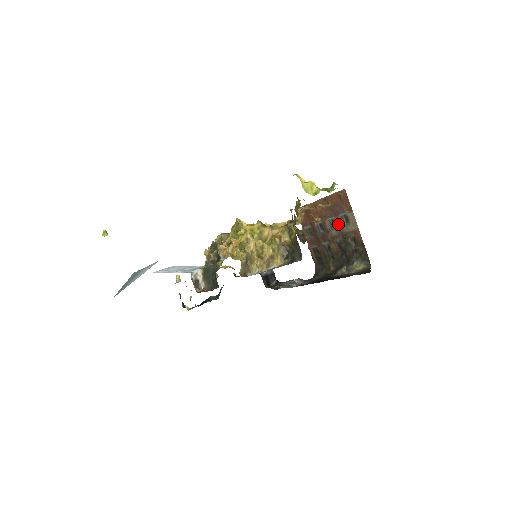
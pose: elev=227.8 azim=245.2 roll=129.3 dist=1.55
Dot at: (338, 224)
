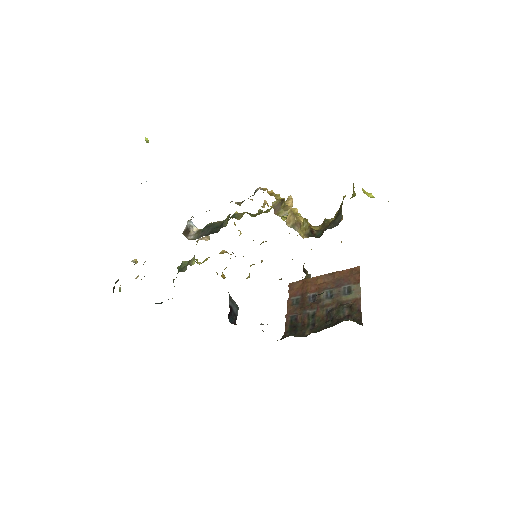
Dot at: (337, 294)
